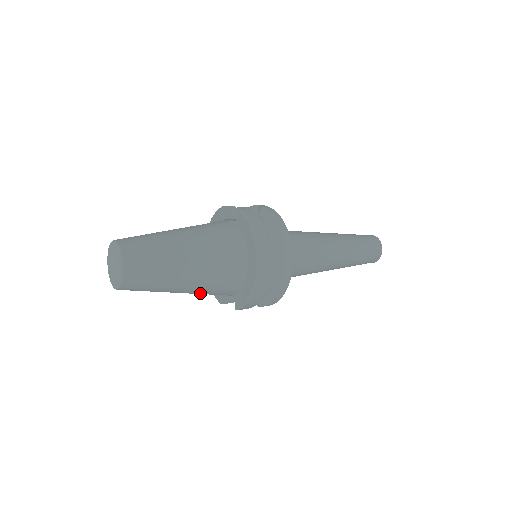
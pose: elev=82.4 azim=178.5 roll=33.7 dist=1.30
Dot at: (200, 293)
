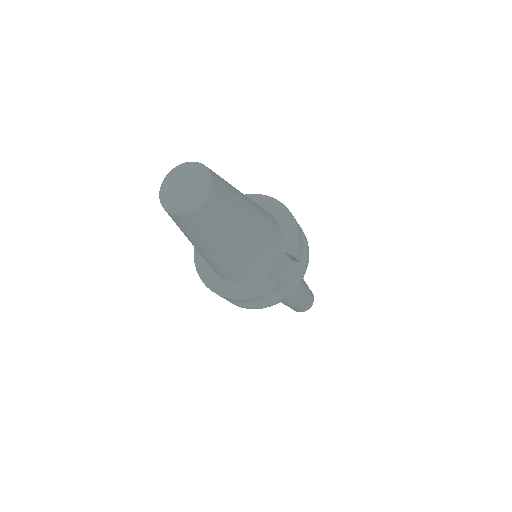
Dot at: (262, 234)
